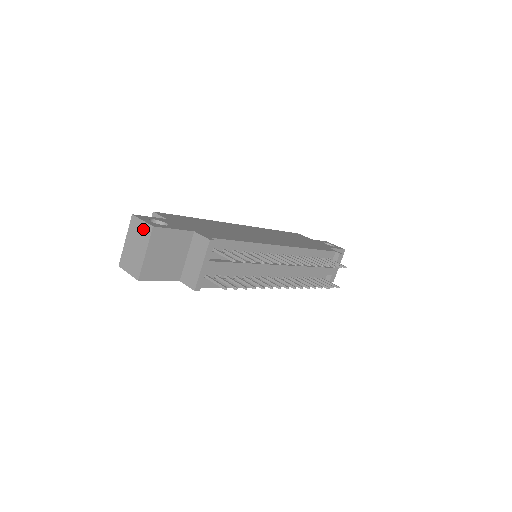
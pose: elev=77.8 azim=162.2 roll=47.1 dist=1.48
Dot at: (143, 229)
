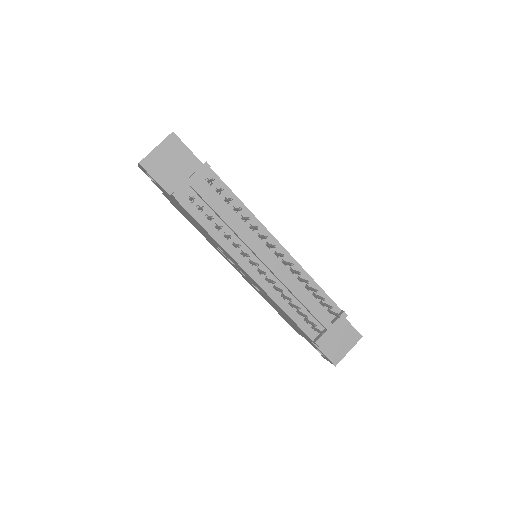
Dot at: occluded
